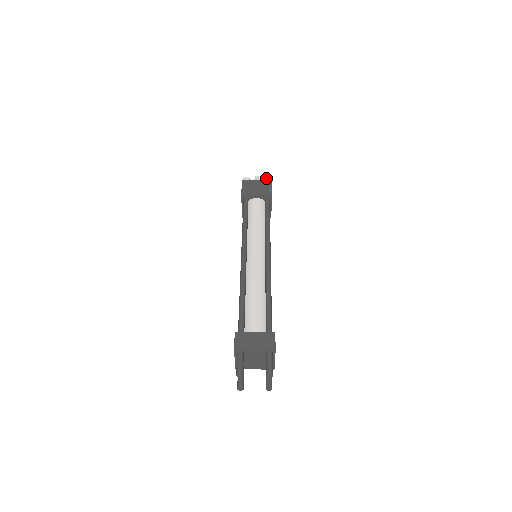
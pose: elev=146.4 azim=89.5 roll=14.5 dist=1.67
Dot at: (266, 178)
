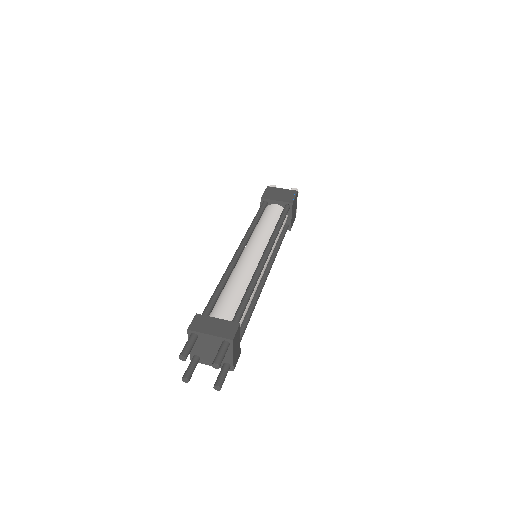
Dot at: (293, 188)
